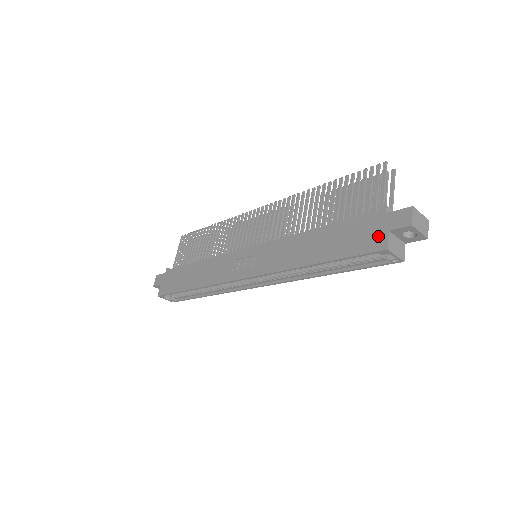
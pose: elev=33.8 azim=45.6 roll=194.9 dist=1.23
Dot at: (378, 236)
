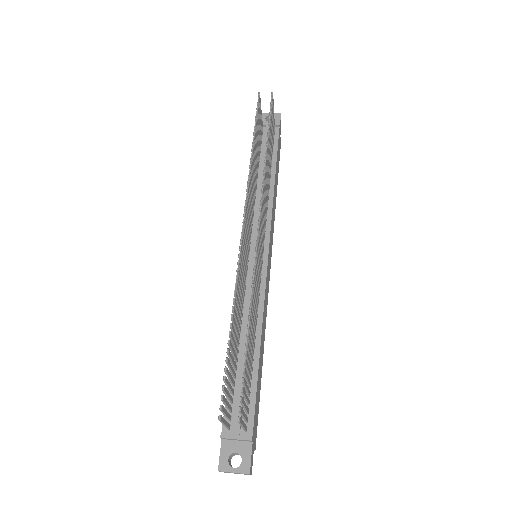
Dot at: occluded
